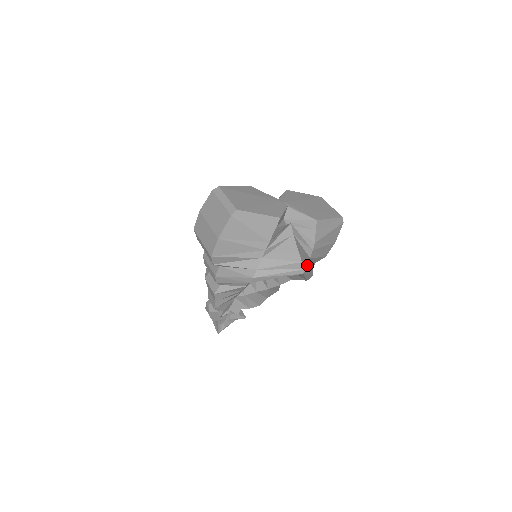
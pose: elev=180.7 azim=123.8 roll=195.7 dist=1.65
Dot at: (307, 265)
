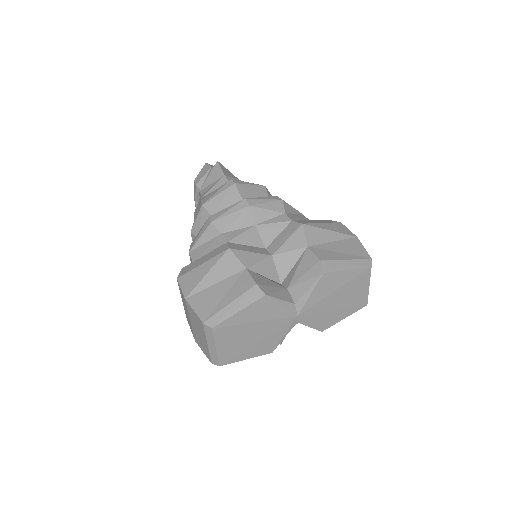
Dot at: occluded
